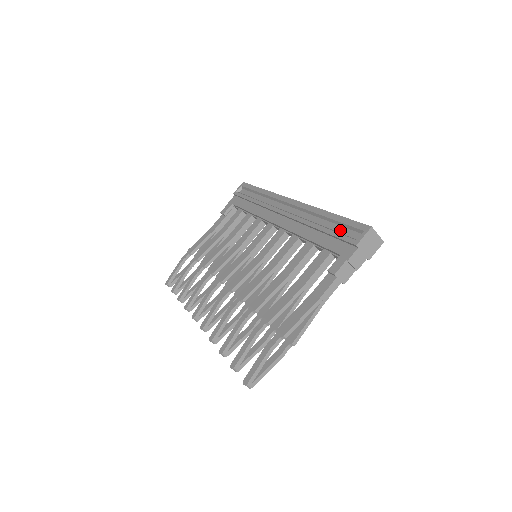
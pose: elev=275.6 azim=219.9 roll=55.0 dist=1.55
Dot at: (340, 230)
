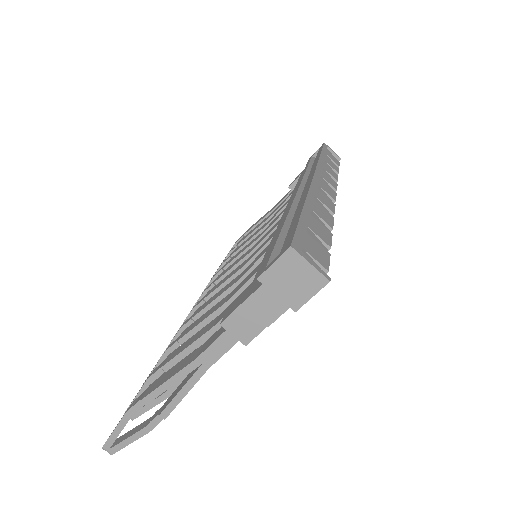
Dot at: occluded
